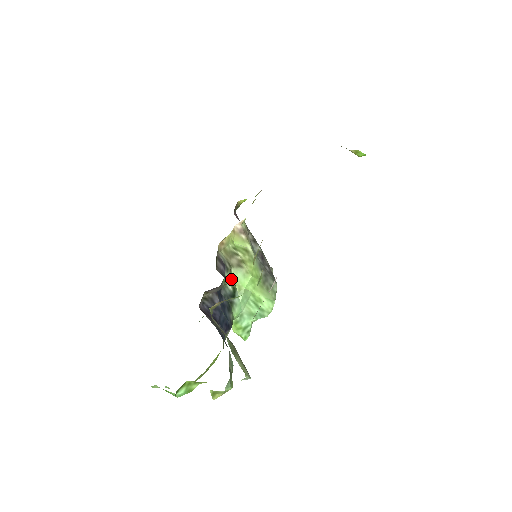
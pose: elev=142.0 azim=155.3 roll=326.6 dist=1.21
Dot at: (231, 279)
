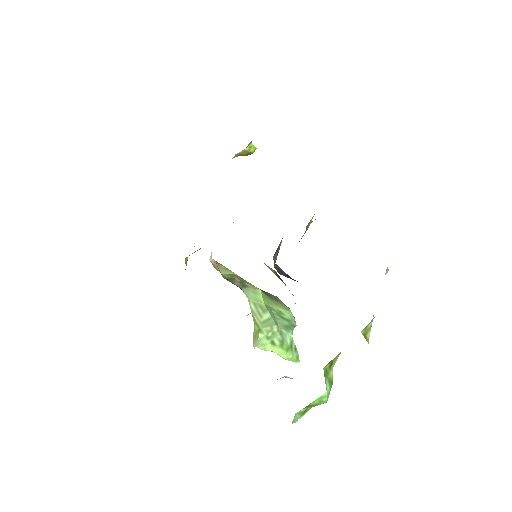
Dot at: occluded
